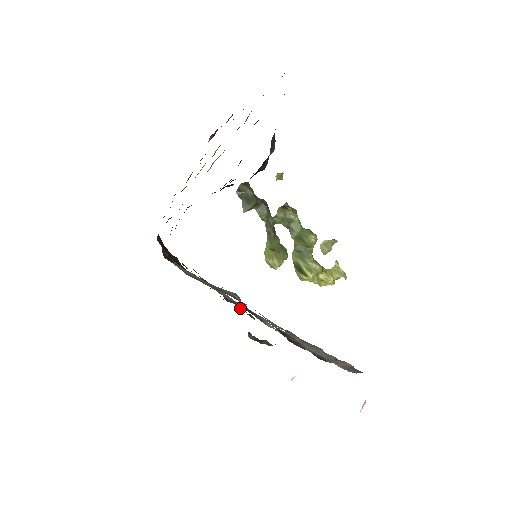
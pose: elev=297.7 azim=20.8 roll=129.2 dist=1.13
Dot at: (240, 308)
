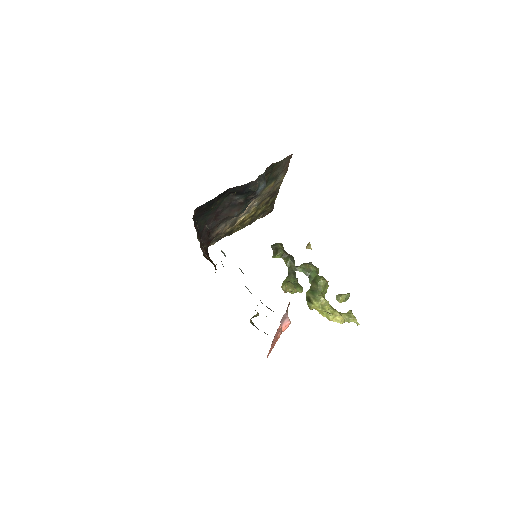
Dot at: occluded
